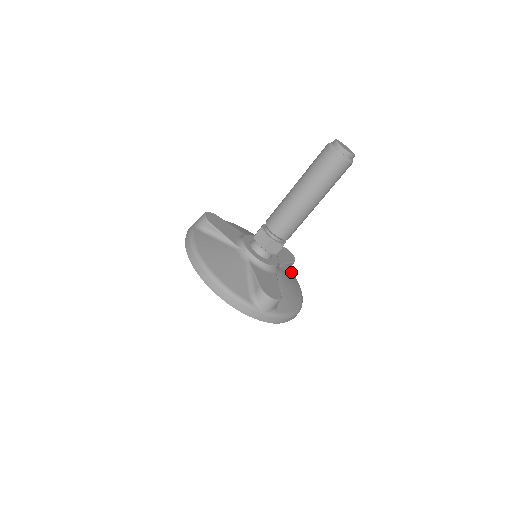
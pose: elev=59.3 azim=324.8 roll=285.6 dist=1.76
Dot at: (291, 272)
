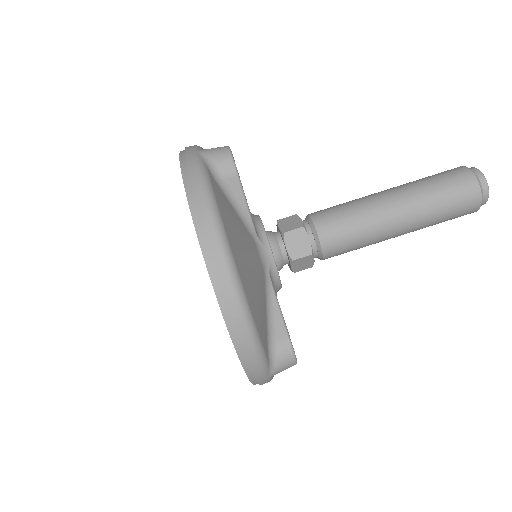
Dot at: occluded
